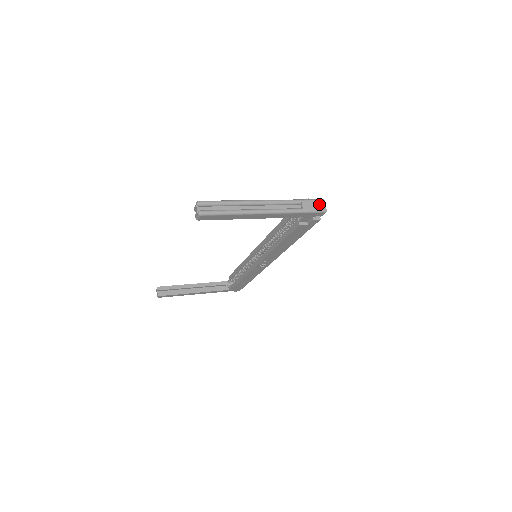
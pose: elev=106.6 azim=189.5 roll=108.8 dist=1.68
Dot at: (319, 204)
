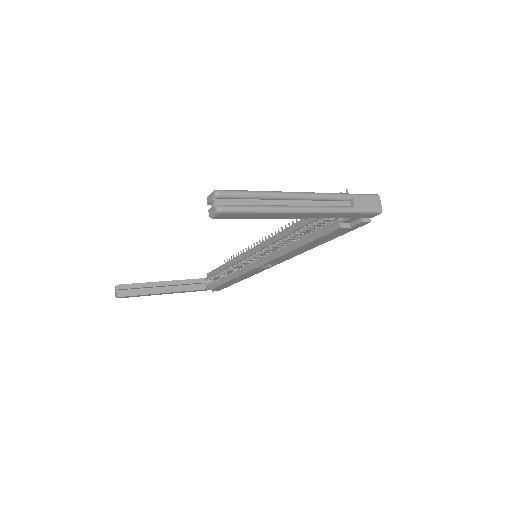
Dot at: (373, 201)
